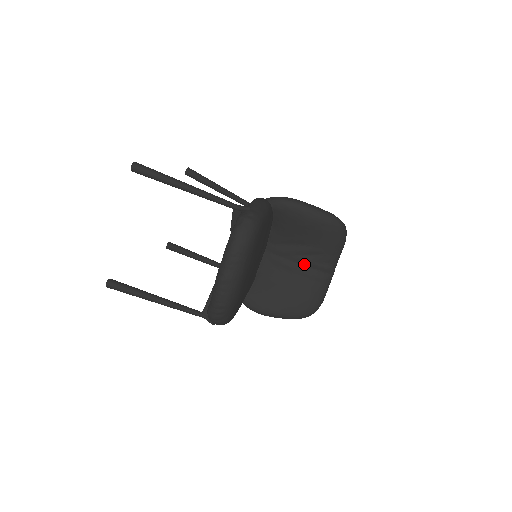
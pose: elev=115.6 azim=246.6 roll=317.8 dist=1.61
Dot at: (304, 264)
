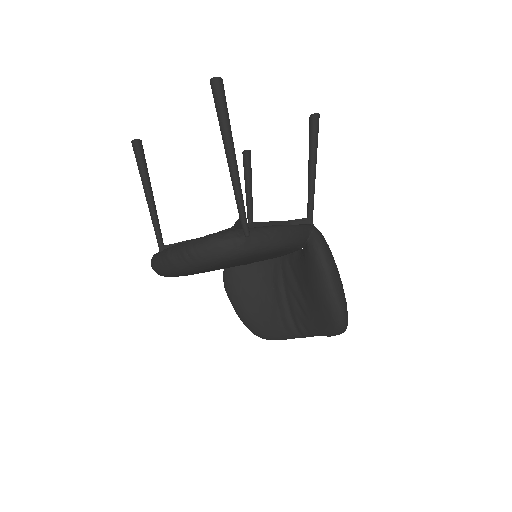
Dot at: (290, 304)
